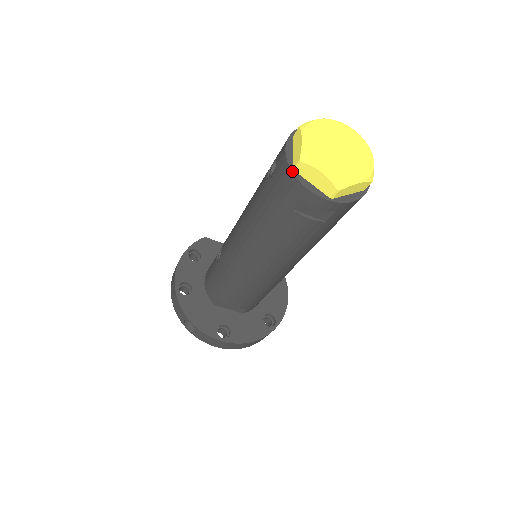
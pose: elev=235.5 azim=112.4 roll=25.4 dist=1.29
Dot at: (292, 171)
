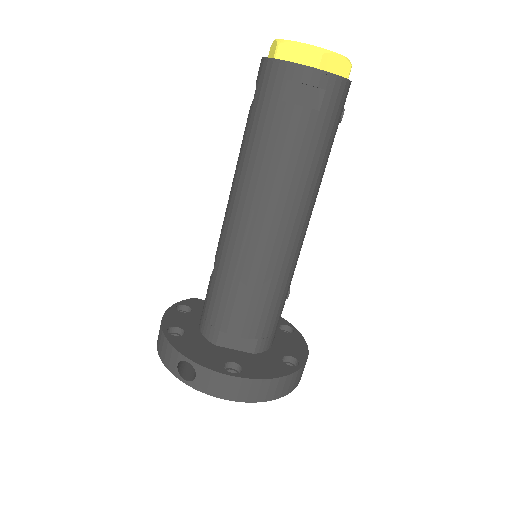
Dot at: (273, 58)
